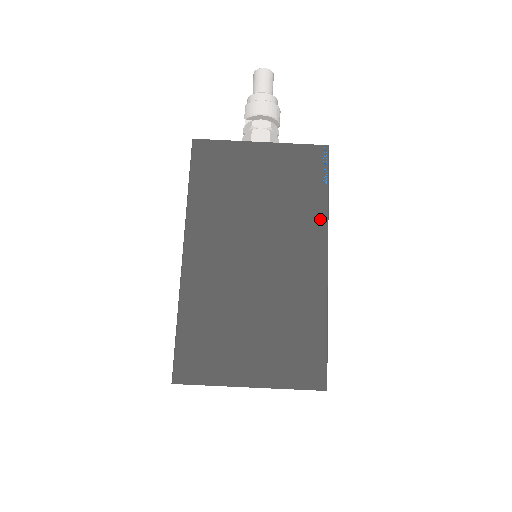
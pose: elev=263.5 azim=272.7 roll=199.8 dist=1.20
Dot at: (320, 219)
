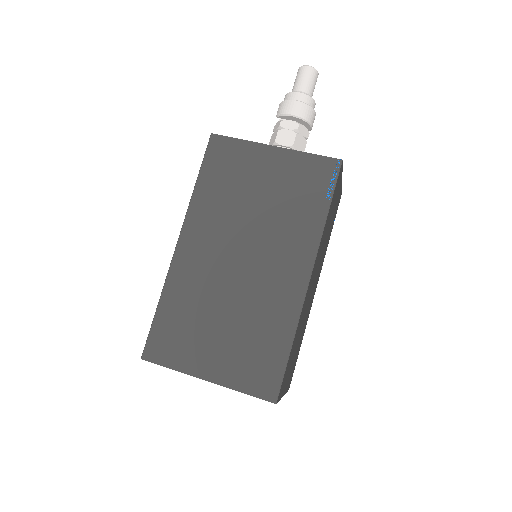
Dot at: (313, 235)
